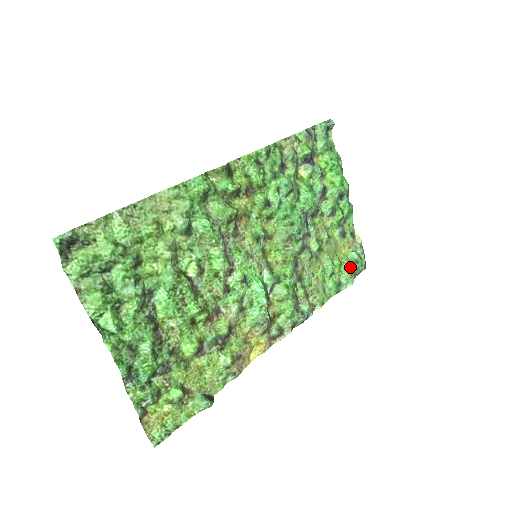
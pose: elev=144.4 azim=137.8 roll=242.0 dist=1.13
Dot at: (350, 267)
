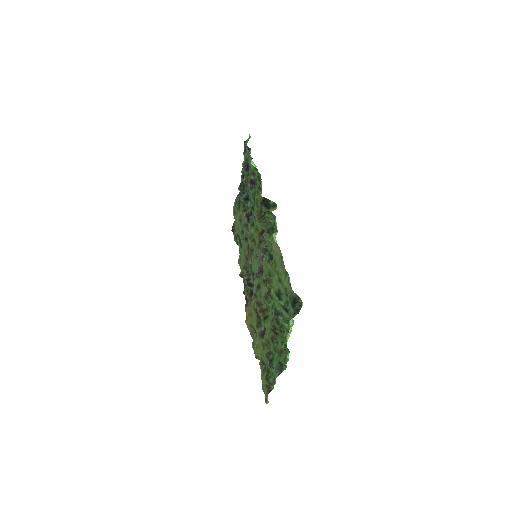
Dot at: occluded
